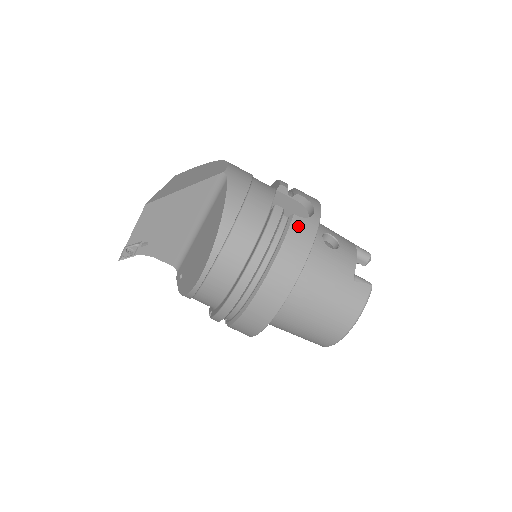
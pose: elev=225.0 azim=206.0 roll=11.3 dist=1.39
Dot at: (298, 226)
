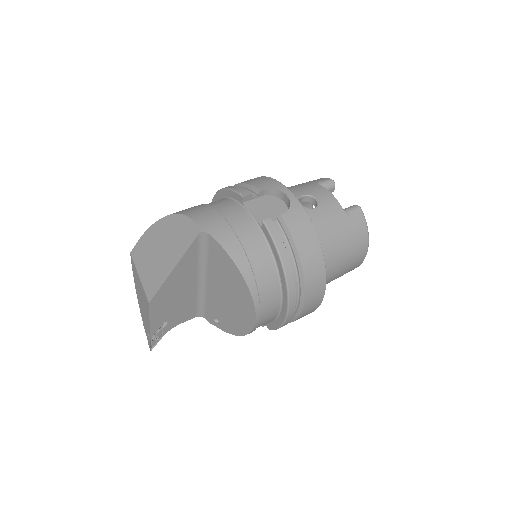
Dot at: (292, 221)
